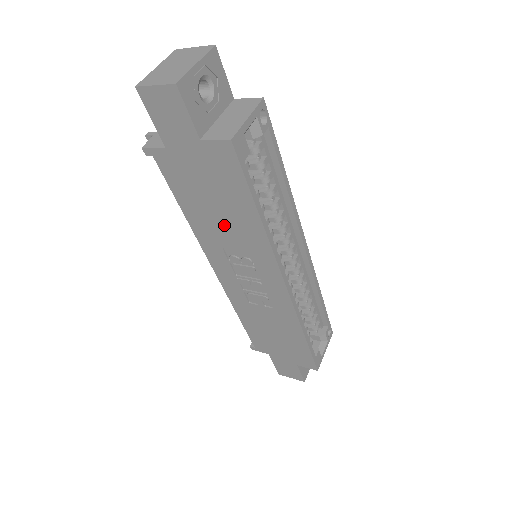
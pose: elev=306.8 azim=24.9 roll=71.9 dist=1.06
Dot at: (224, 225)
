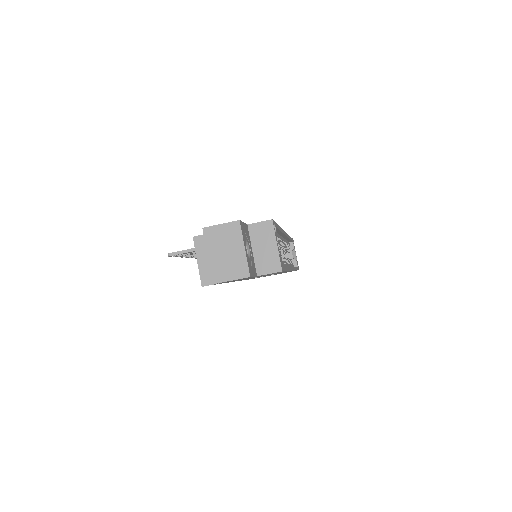
Dot at: occluded
